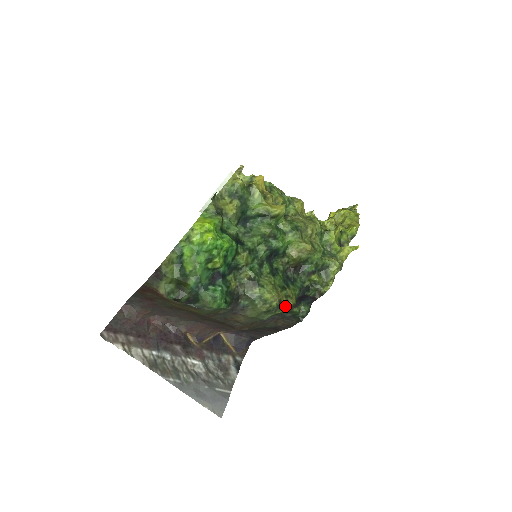
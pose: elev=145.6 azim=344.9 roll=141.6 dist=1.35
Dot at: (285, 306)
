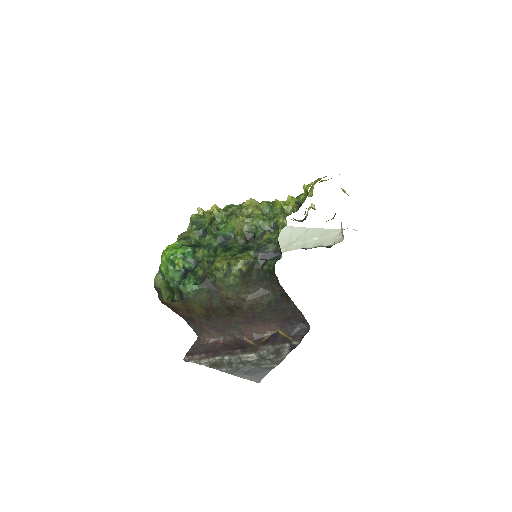
Dot at: (236, 265)
